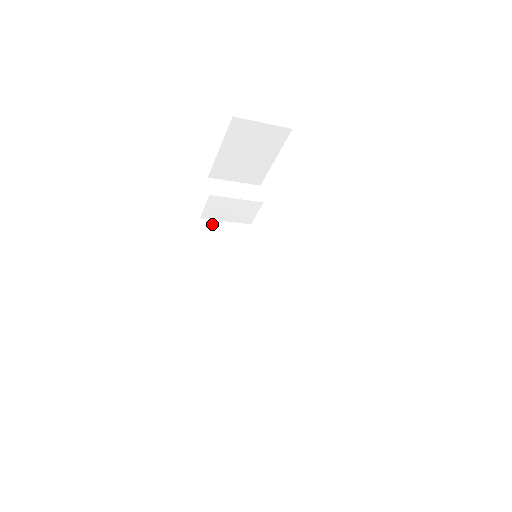
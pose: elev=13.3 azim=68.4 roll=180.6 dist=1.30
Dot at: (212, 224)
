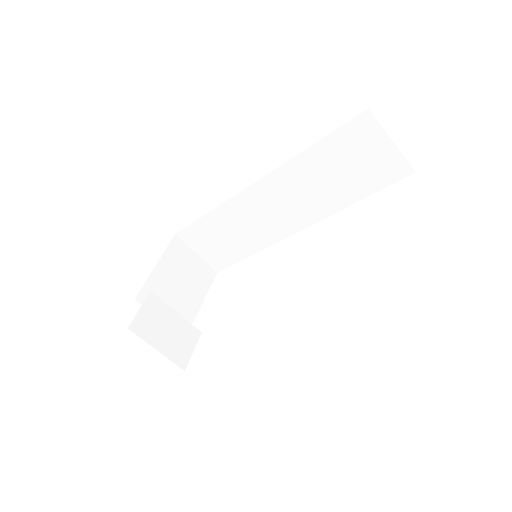
Dot at: occluded
